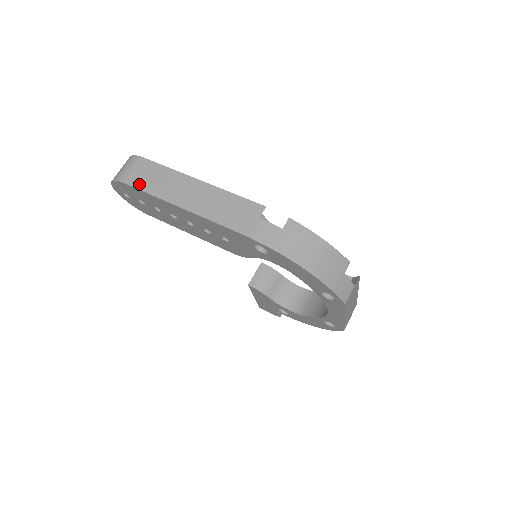
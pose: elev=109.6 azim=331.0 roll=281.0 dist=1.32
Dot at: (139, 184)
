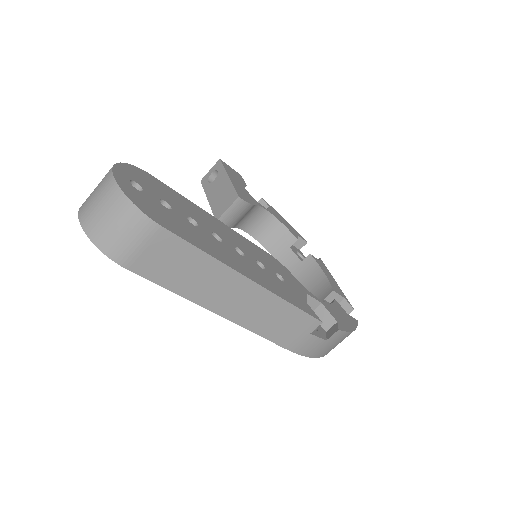
Dot at: (155, 275)
